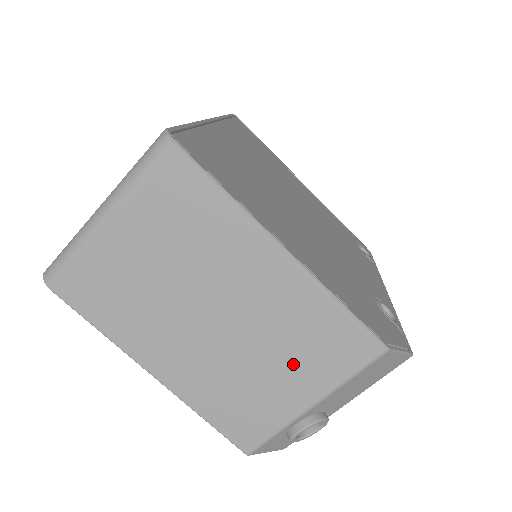
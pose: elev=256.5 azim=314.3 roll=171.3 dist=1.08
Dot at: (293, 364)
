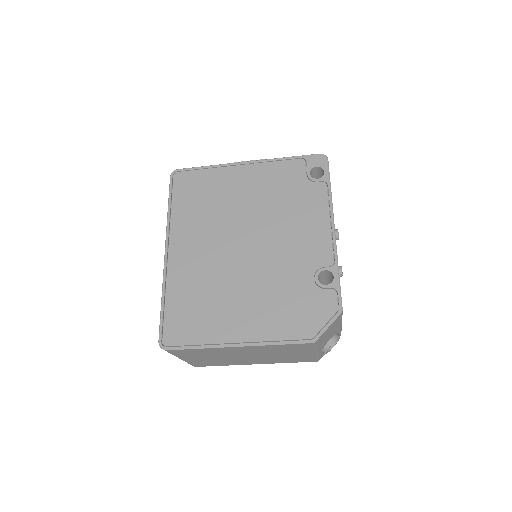
Dot at: (290, 352)
